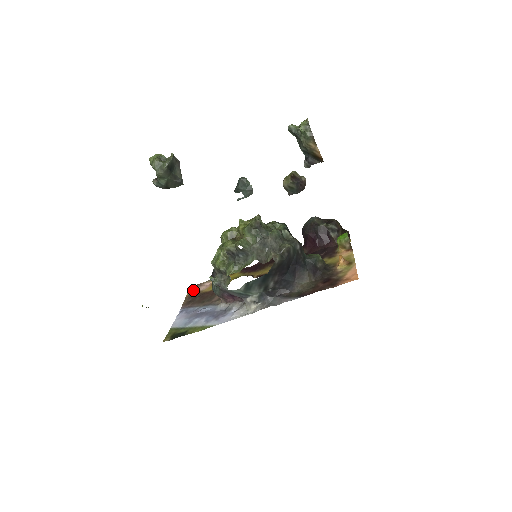
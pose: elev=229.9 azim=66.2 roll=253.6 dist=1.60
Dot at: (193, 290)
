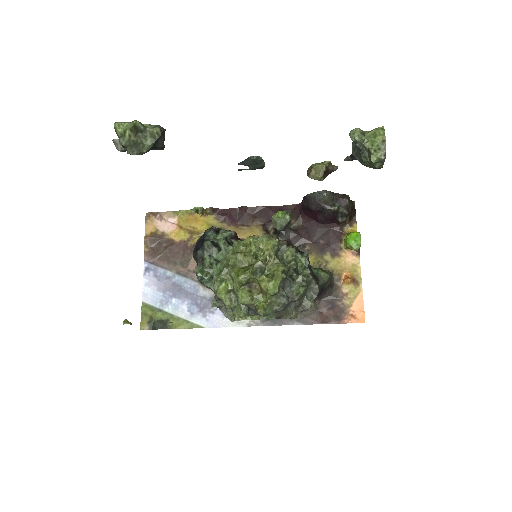
Dot at: (152, 225)
